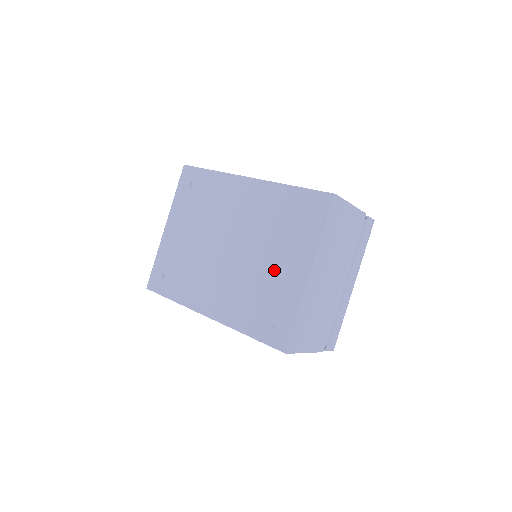
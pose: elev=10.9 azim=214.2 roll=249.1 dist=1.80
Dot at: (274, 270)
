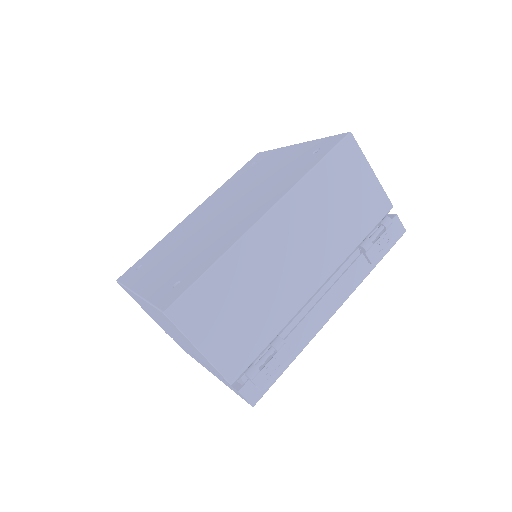
Dot at: (274, 168)
